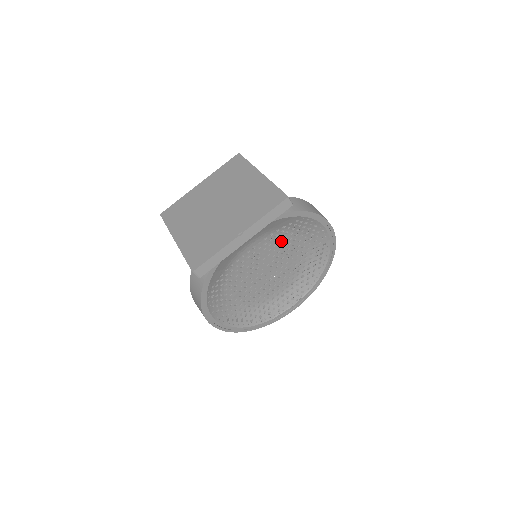
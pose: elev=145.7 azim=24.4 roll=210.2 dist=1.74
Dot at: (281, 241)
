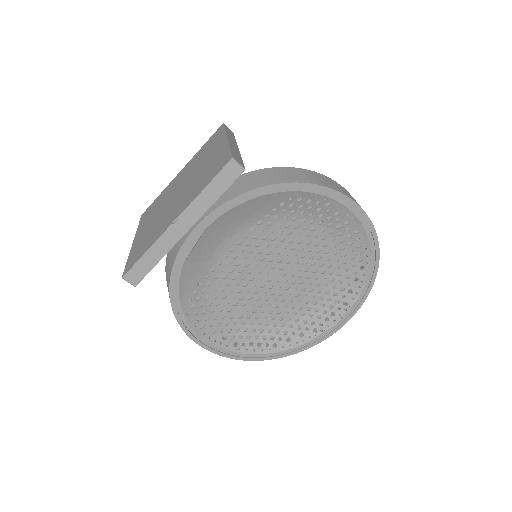
Dot at: (282, 232)
